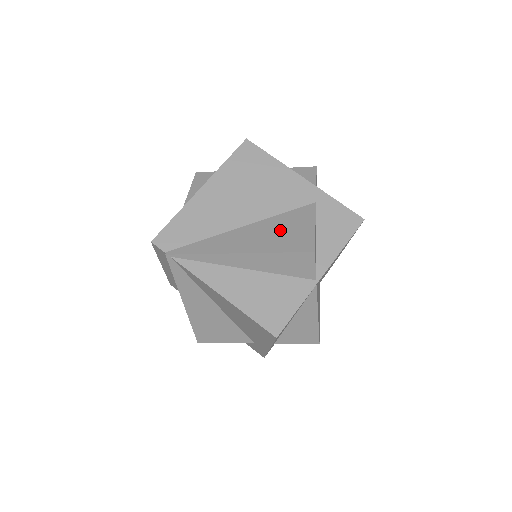
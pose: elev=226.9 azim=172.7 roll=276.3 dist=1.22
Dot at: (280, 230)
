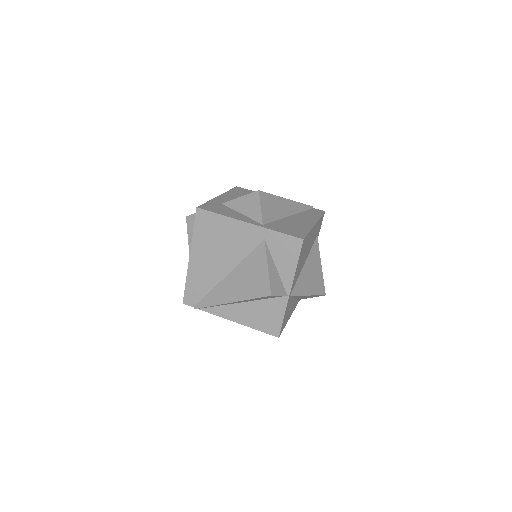
Dot at: (248, 276)
